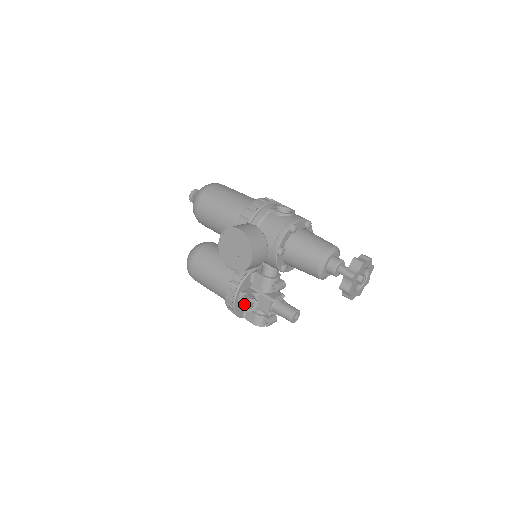
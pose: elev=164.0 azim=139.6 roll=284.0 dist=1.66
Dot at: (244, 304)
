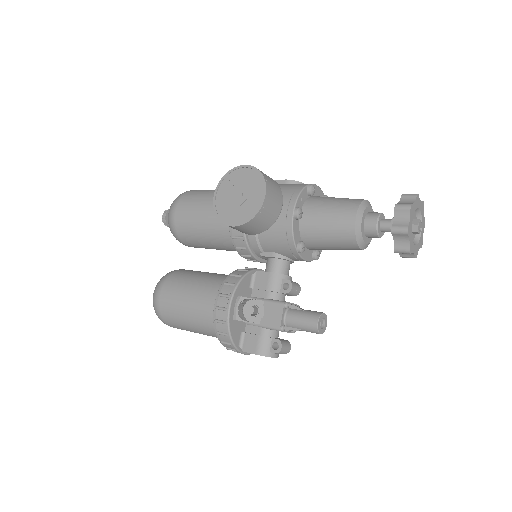
Dot at: (245, 307)
